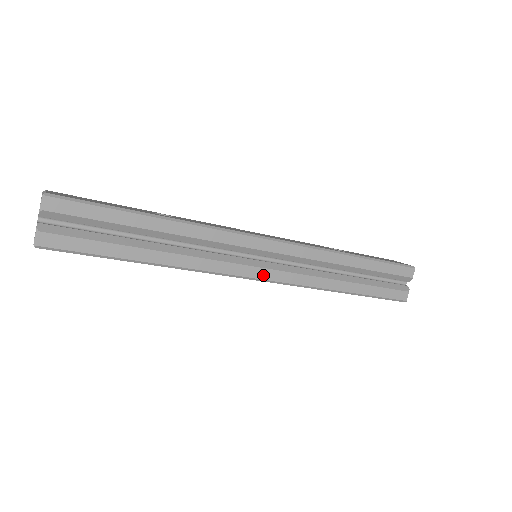
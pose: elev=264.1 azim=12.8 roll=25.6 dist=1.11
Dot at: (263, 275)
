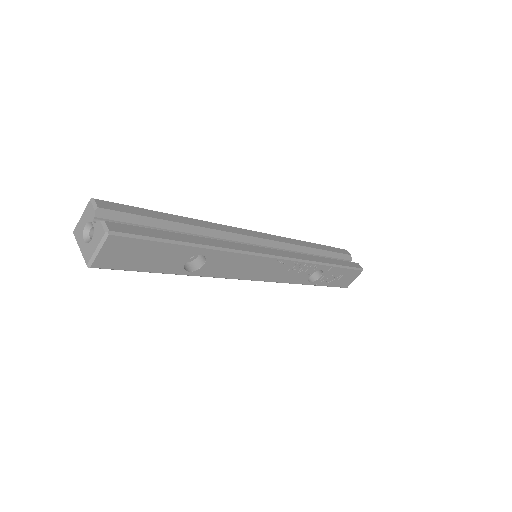
Dot at: (274, 253)
